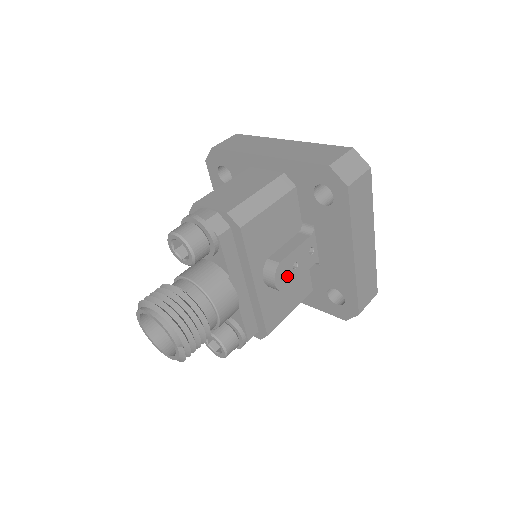
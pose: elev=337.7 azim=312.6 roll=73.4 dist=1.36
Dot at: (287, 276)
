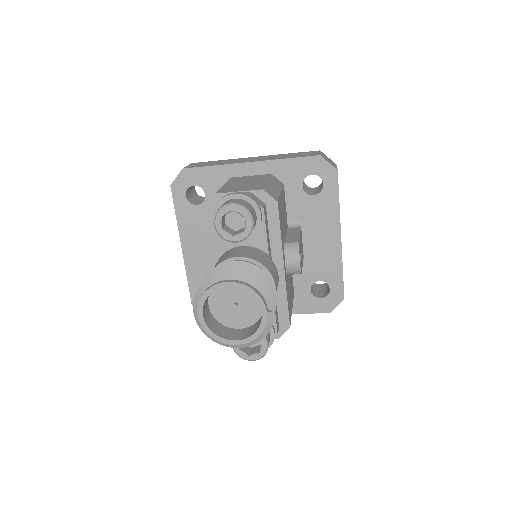
Dot at: occluded
